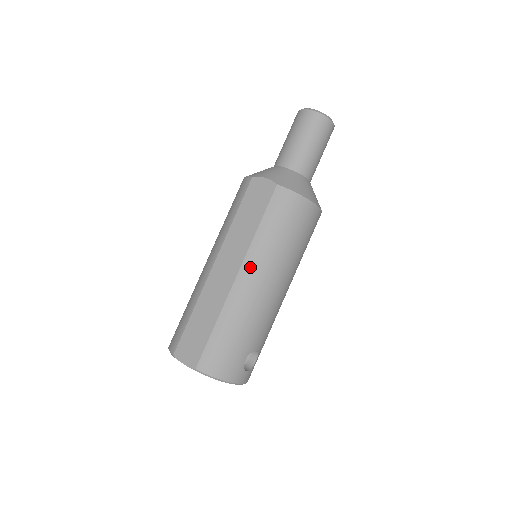
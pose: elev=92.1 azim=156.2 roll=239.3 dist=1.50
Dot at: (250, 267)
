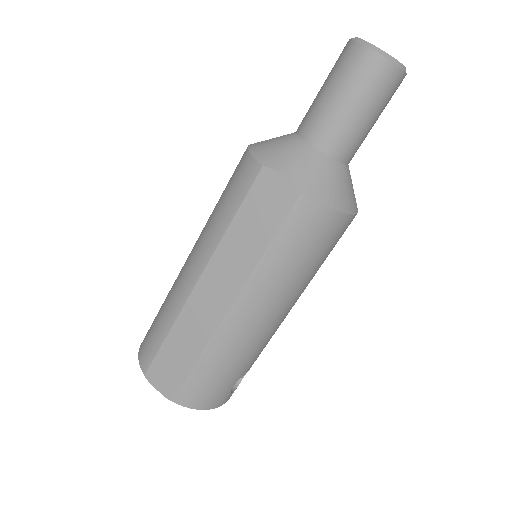
Dot at: (248, 301)
